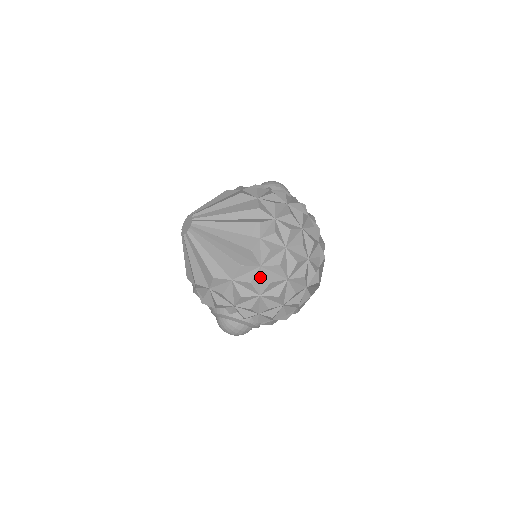
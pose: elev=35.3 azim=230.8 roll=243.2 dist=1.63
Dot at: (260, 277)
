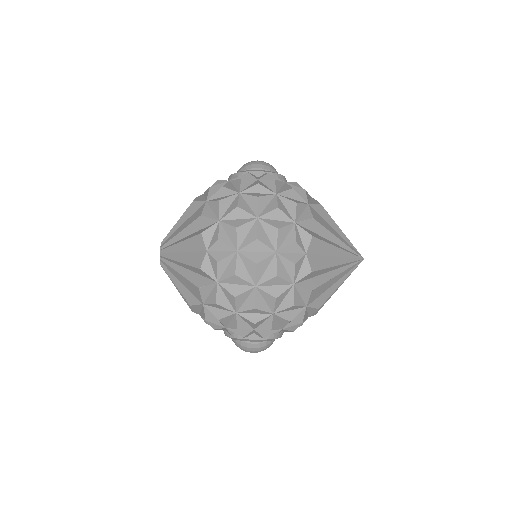
Dot at: (224, 294)
